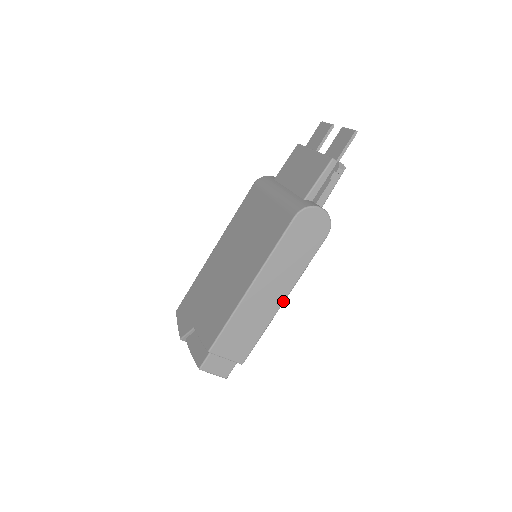
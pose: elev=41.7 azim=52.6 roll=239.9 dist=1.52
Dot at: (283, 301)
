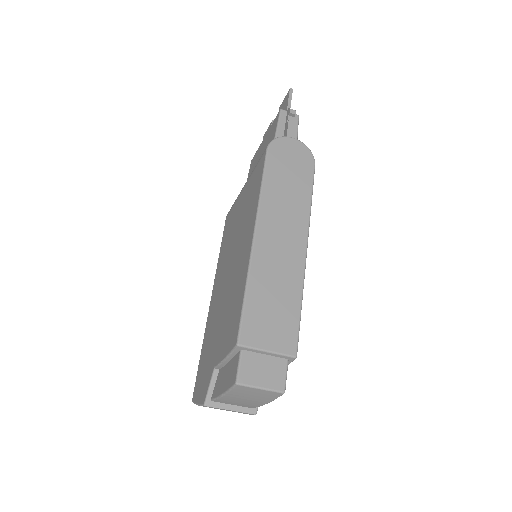
Dot at: (305, 250)
